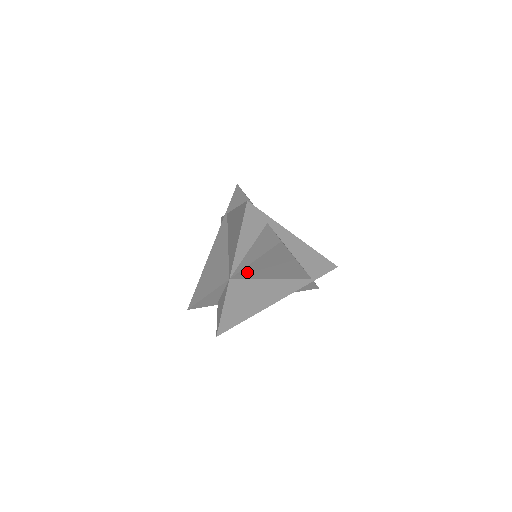
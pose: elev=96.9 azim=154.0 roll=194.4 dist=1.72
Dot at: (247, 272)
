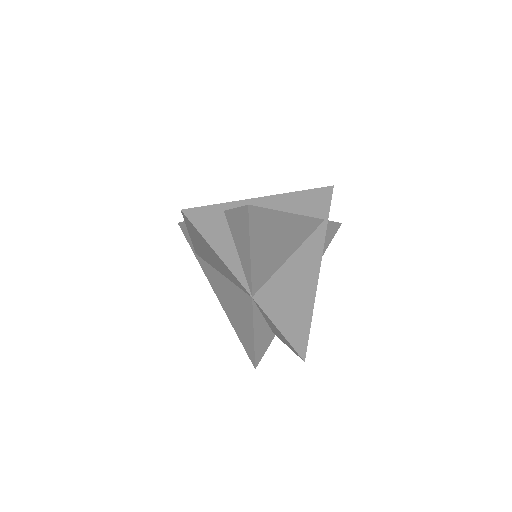
Dot at: (259, 273)
